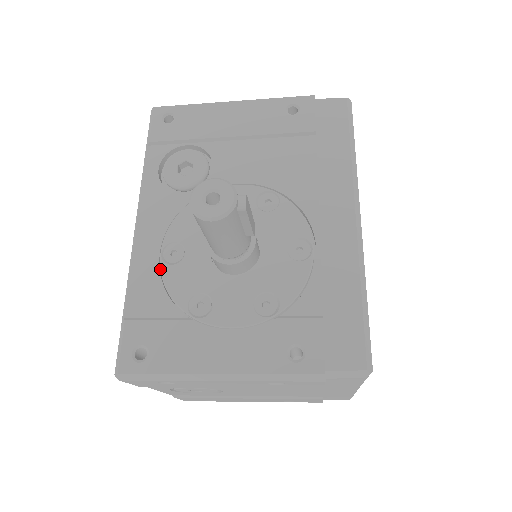
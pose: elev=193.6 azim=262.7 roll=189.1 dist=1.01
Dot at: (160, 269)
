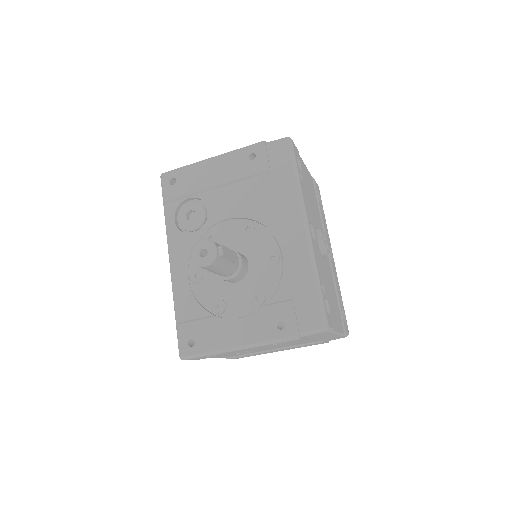
Dot at: (190, 288)
